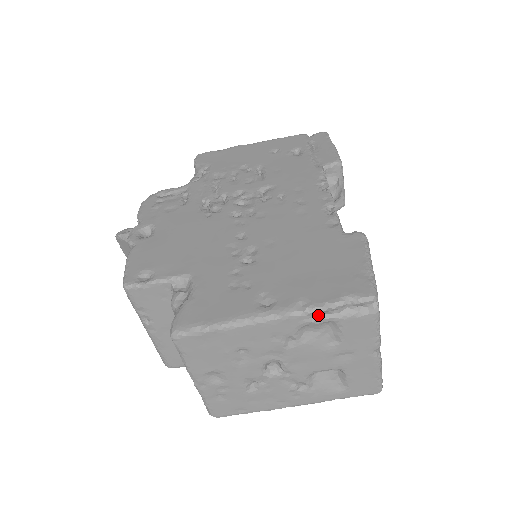
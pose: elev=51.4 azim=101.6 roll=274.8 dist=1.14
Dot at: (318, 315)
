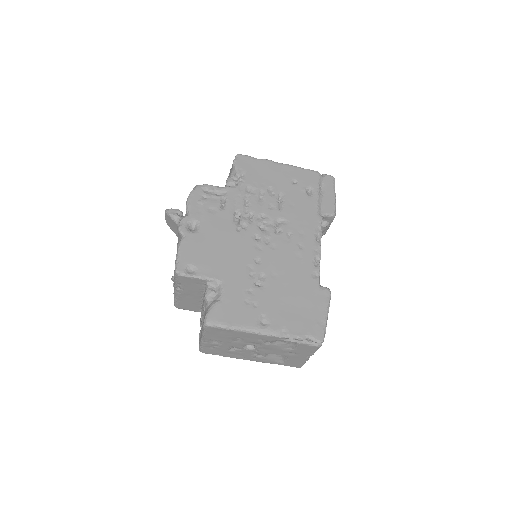
Dot at: (289, 339)
